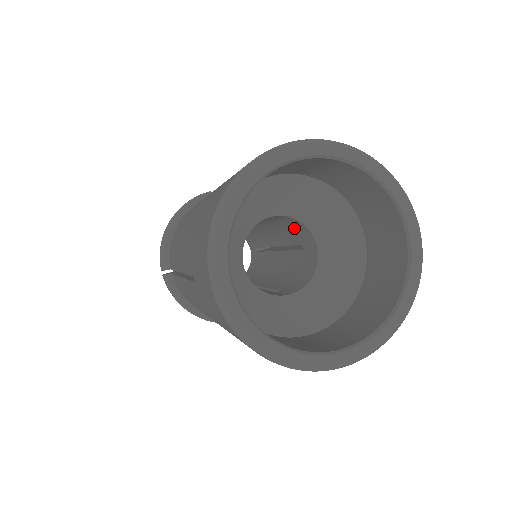
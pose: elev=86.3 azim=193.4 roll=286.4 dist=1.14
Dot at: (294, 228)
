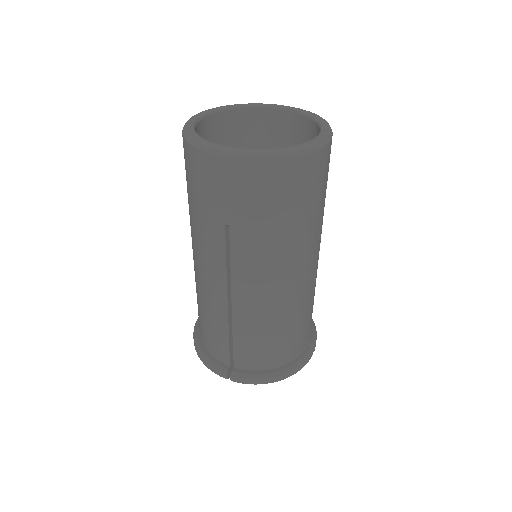
Dot at: occluded
